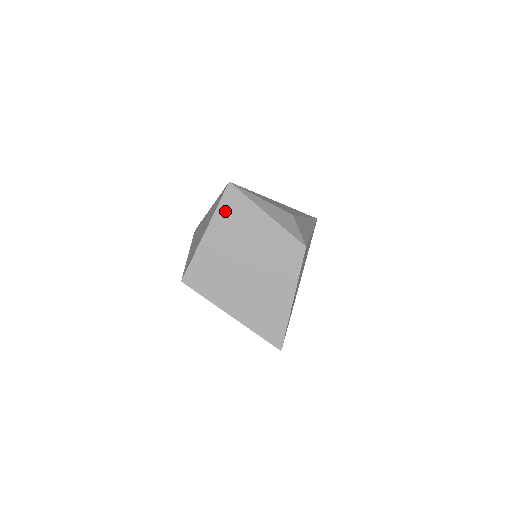
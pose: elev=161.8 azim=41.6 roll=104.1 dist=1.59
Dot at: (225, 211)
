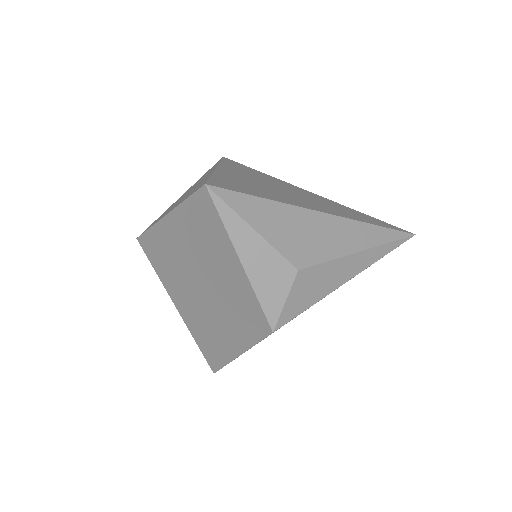
Dot at: (192, 213)
